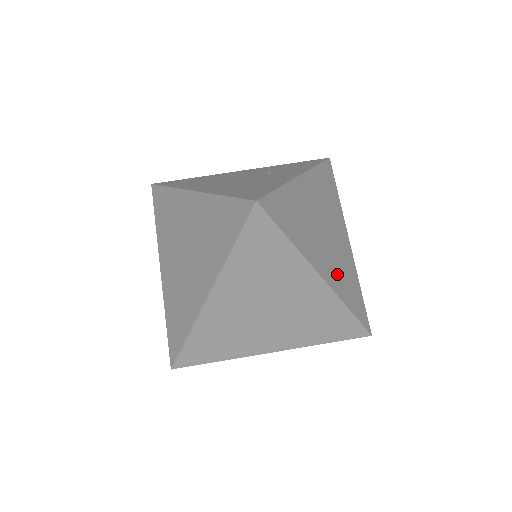
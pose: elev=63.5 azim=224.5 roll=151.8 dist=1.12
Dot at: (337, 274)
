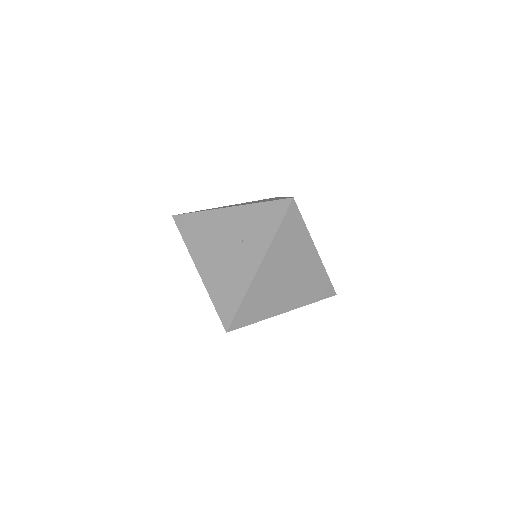
Dot at: (301, 294)
